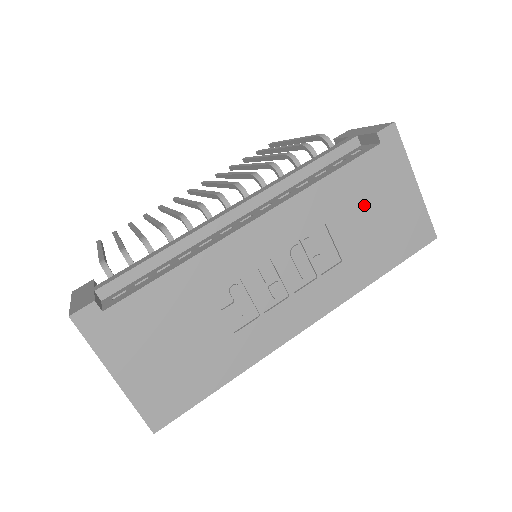
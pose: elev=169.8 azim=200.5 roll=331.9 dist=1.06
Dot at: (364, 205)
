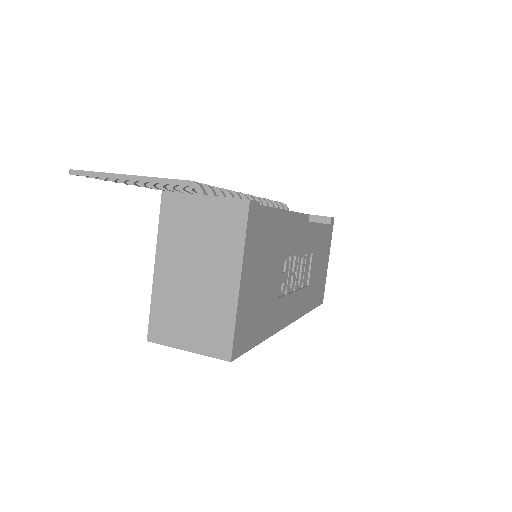
Dot at: (320, 256)
